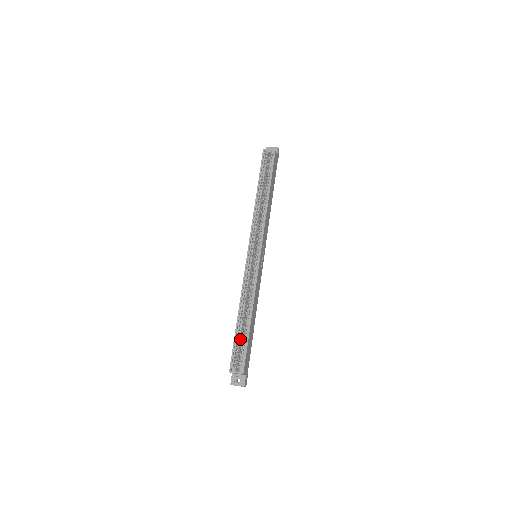
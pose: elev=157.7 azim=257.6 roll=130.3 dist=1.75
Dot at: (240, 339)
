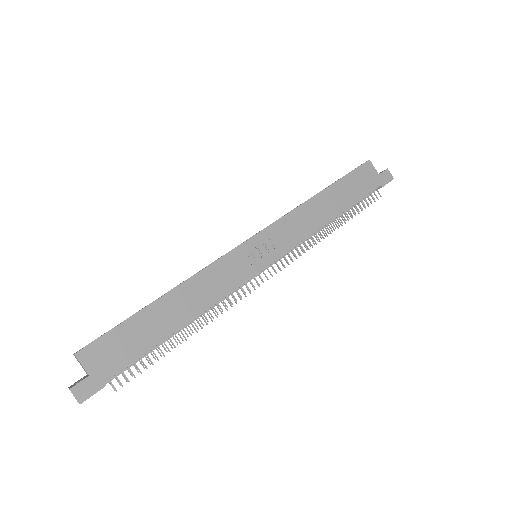
Dot at: occluded
